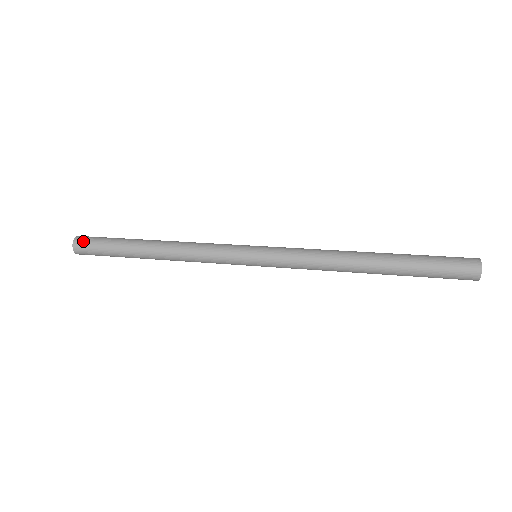
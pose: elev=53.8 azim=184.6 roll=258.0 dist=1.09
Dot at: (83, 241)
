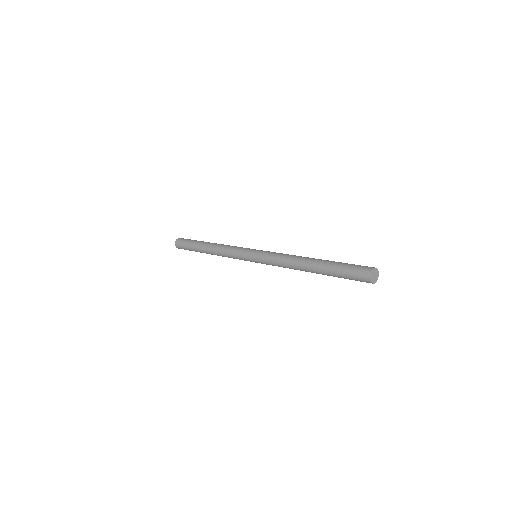
Dot at: (179, 246)
